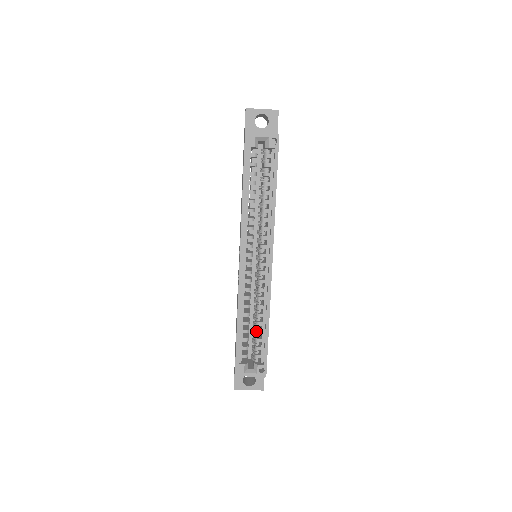
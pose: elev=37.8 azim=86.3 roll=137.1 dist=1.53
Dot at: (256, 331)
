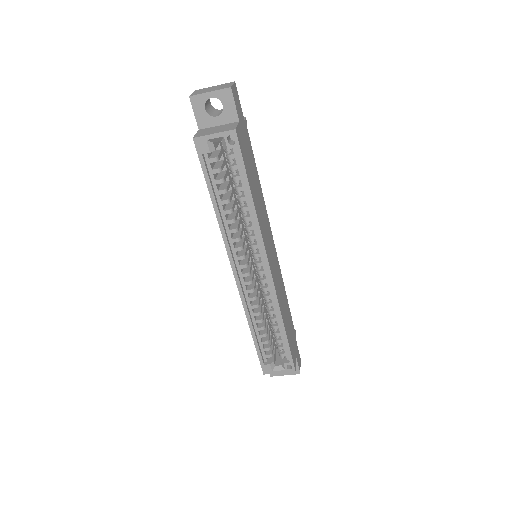
Dot at: (274, 333)
